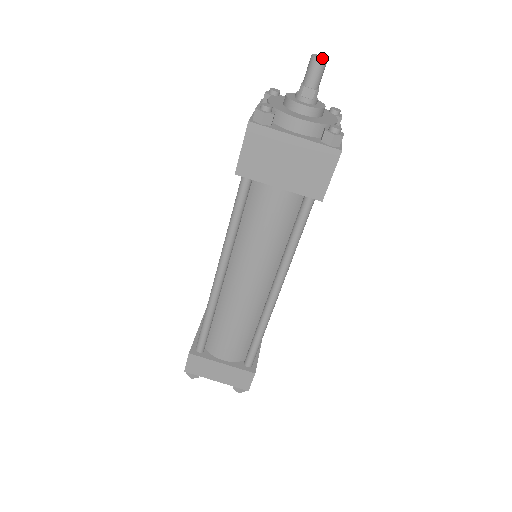
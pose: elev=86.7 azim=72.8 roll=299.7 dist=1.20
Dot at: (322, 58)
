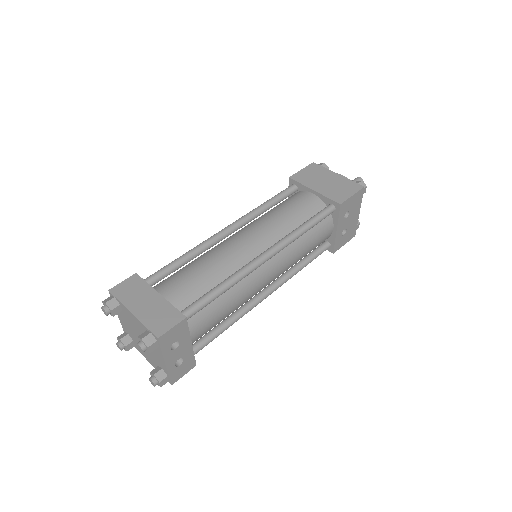
Dot at: (361, 179)
